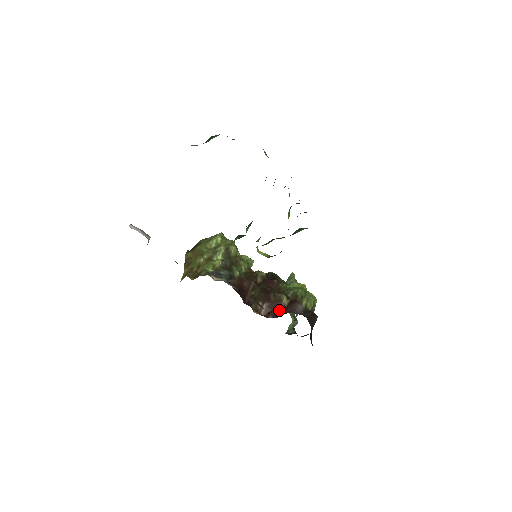
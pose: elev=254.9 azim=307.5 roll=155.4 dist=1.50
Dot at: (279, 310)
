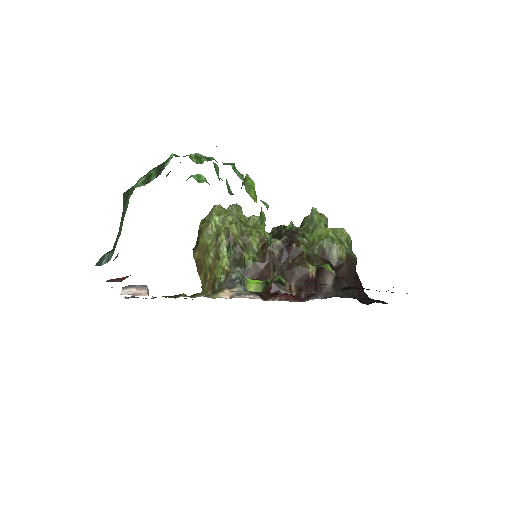
Dot at: (309, 284)
